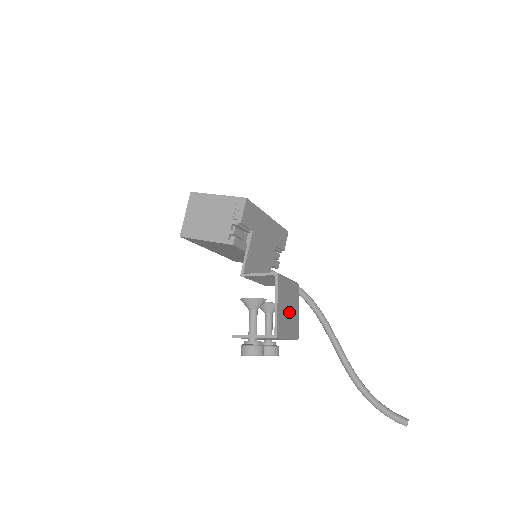
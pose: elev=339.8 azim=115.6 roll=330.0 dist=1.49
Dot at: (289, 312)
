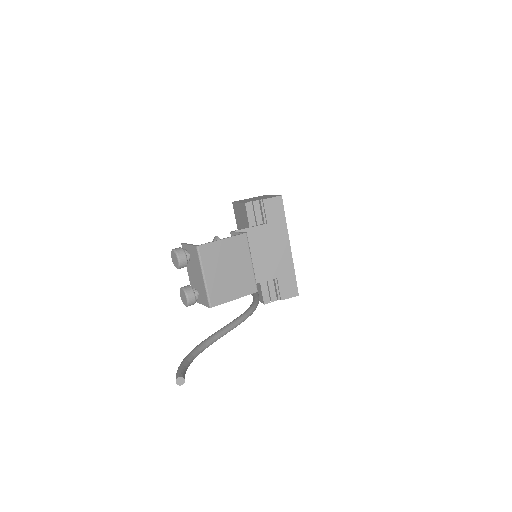
Dot at: (226, 272)
